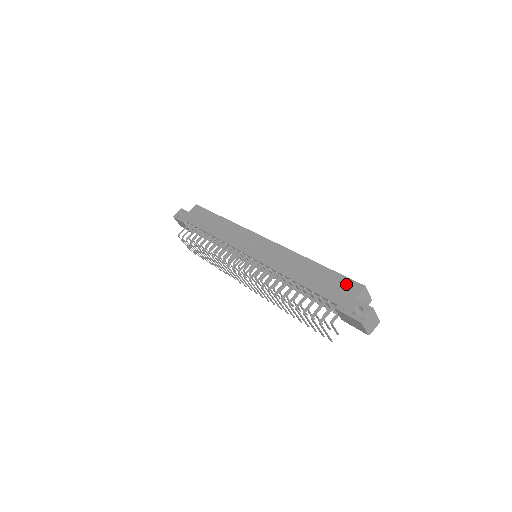
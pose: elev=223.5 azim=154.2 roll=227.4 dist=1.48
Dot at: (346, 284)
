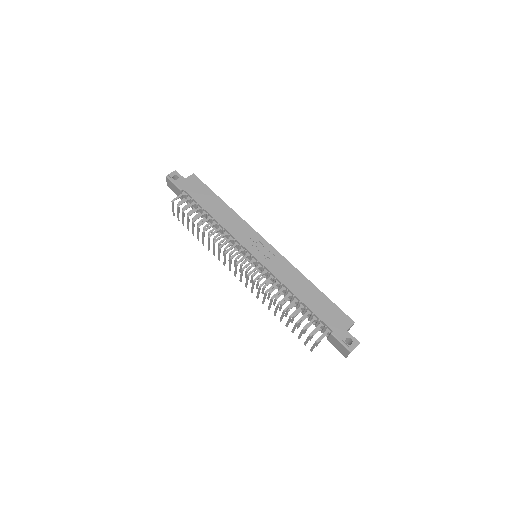
Dot at: (341, 316)
